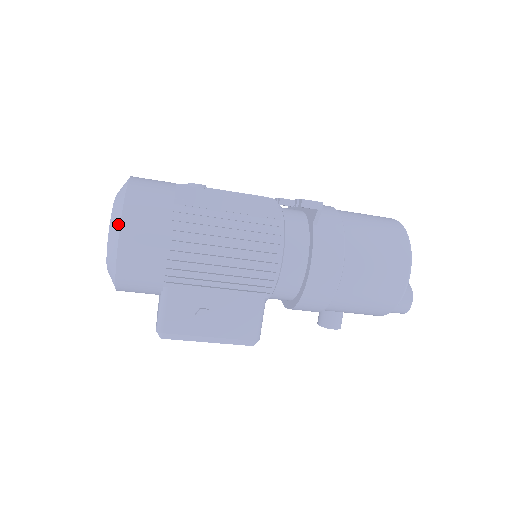
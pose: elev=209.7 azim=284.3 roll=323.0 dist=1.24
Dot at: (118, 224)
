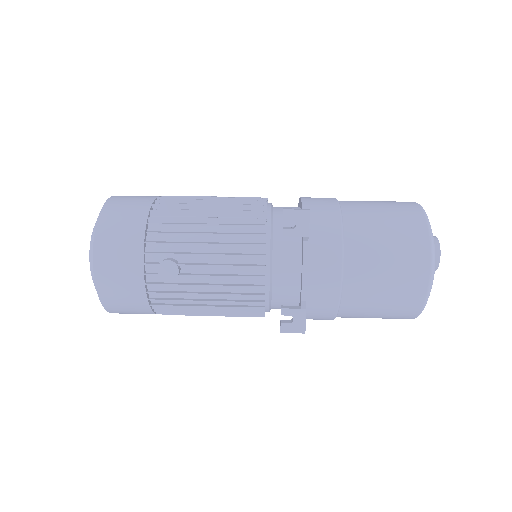
Dot at: occluded
